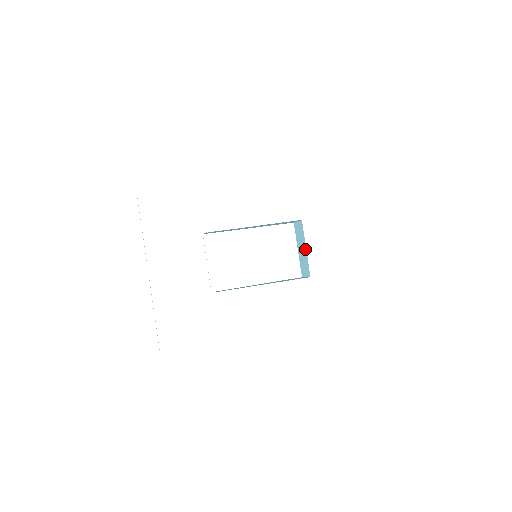
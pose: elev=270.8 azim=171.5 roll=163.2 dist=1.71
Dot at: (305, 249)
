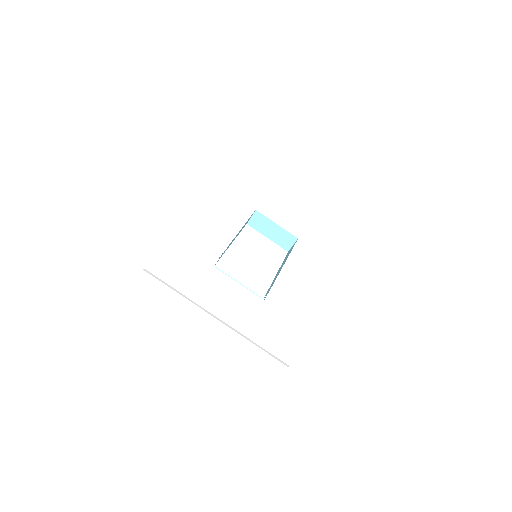
Dot at: (276, 226)
